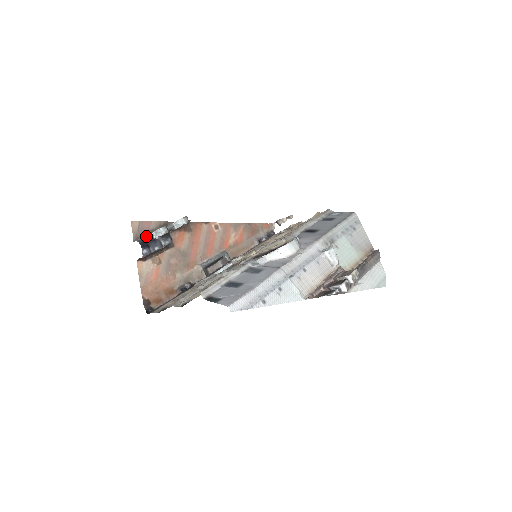
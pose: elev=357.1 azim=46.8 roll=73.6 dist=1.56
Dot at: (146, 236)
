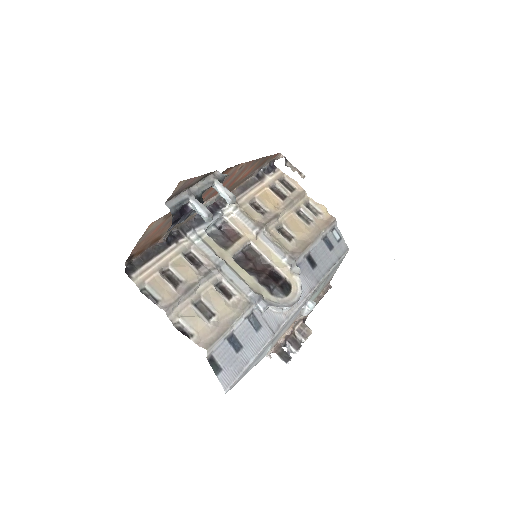
Dot at: (182, 202)
